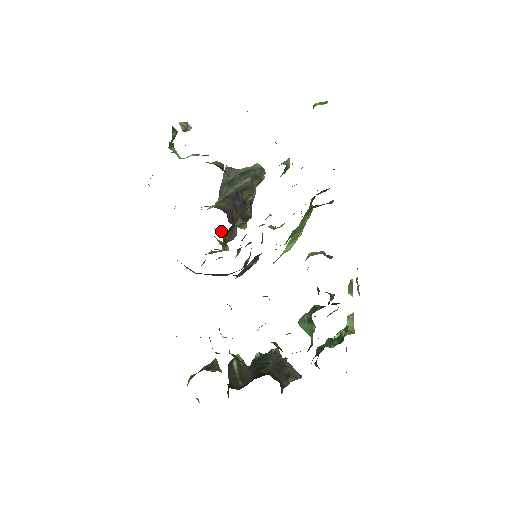
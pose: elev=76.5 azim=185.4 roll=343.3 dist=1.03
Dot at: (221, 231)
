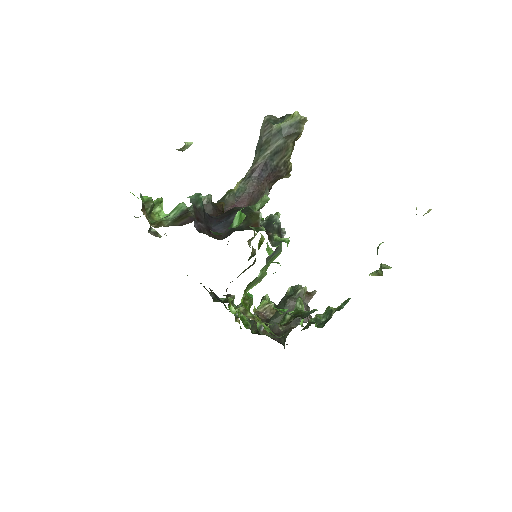
Dot at: occluded
